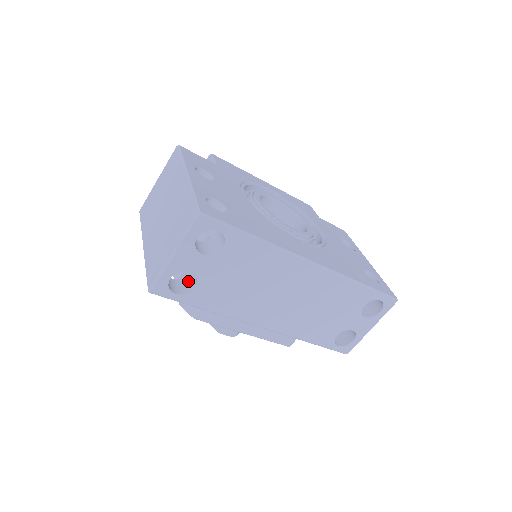
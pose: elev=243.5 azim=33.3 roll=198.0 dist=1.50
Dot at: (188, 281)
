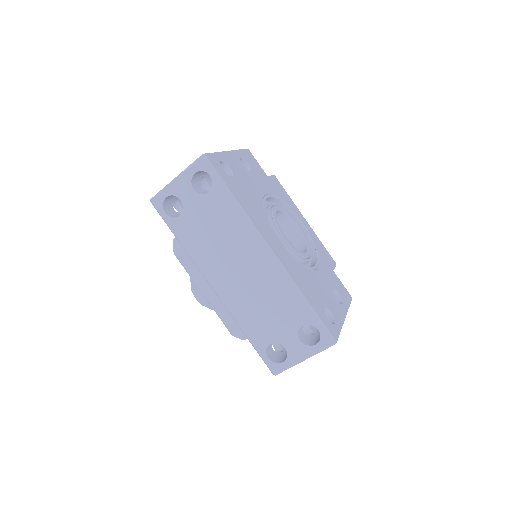
Dot at: occluded
